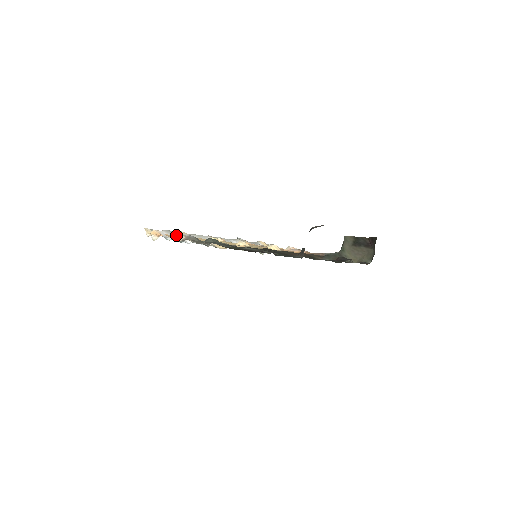
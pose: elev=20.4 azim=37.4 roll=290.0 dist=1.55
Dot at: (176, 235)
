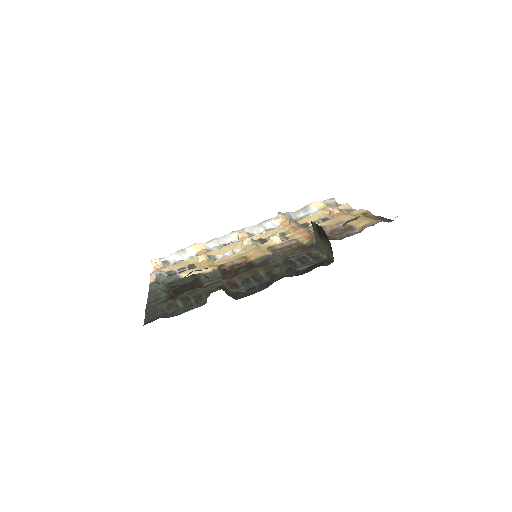
Dot at: (152, 275)
